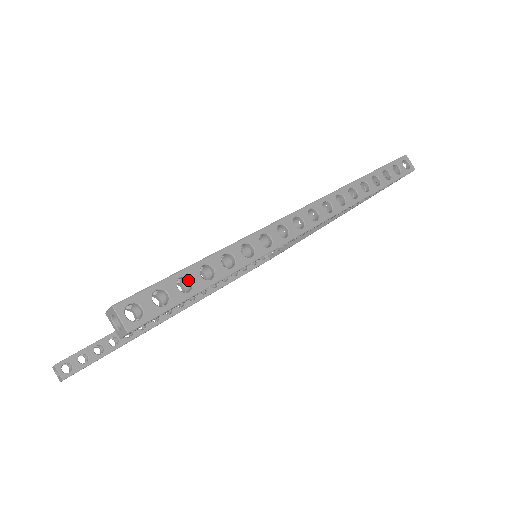
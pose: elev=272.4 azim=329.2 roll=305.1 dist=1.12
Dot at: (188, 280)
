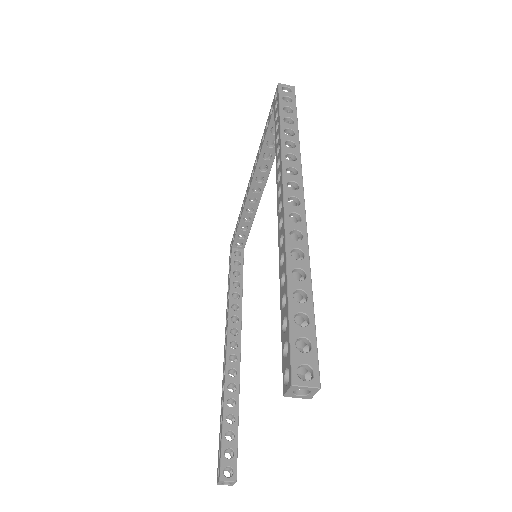
Dot at: (298, 315)
